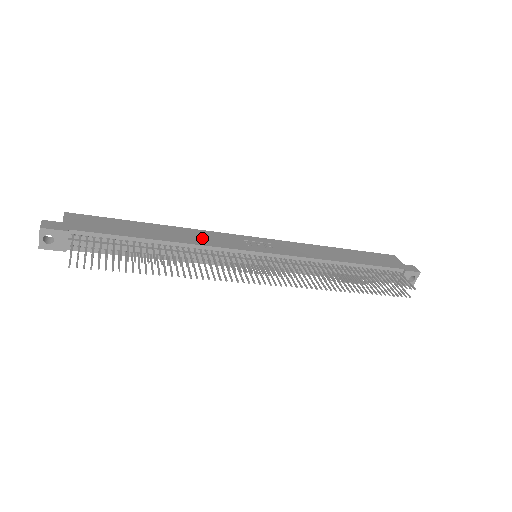
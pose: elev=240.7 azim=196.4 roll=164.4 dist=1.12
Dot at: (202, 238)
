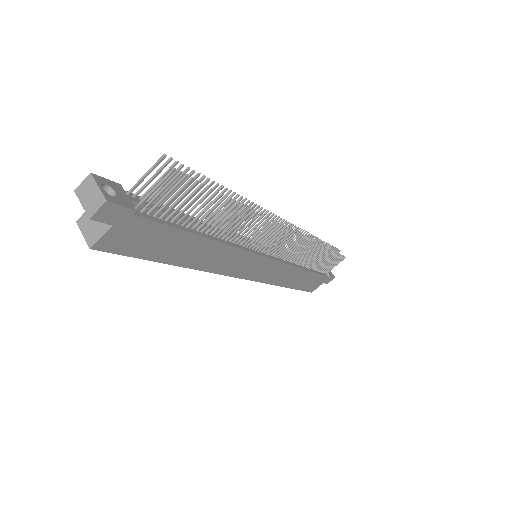
Dot at: occluded
